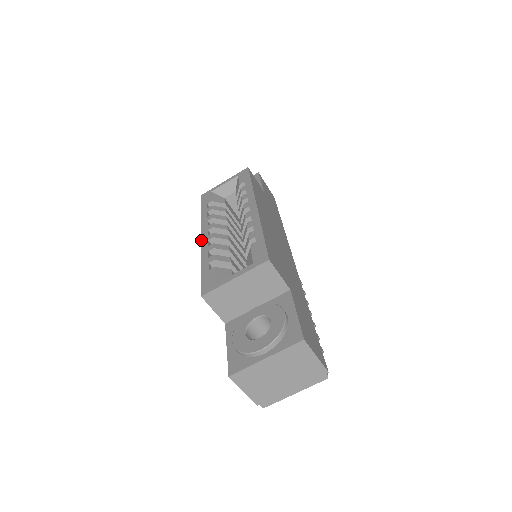
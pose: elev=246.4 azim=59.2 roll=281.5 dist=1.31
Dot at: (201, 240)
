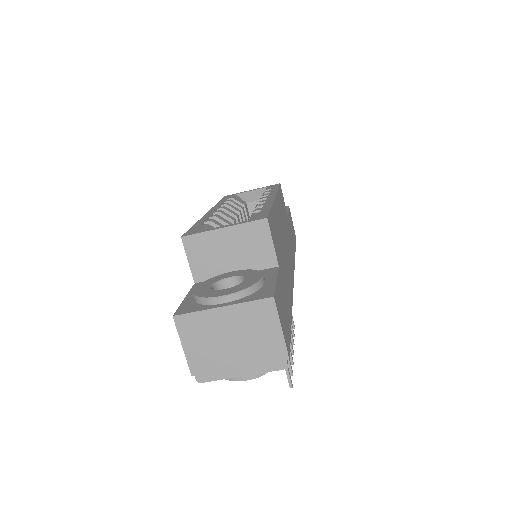
Dot at: (206, 213)
